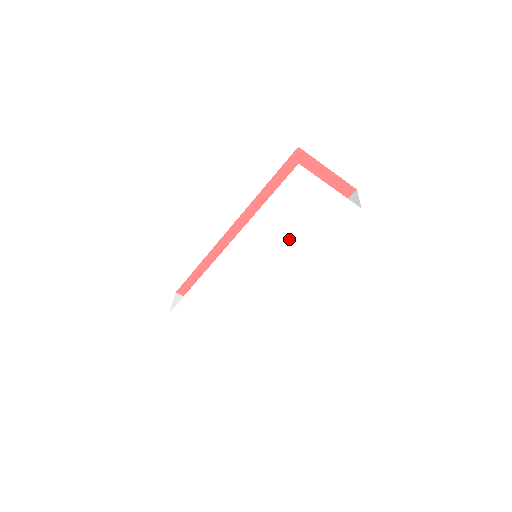
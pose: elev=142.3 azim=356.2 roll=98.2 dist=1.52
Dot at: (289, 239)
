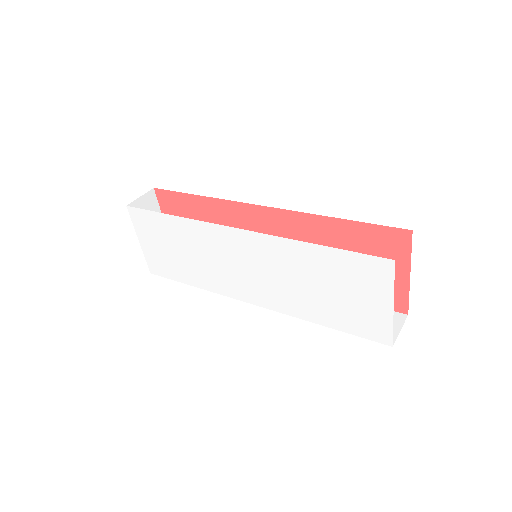
Dot at: (301, 289)
